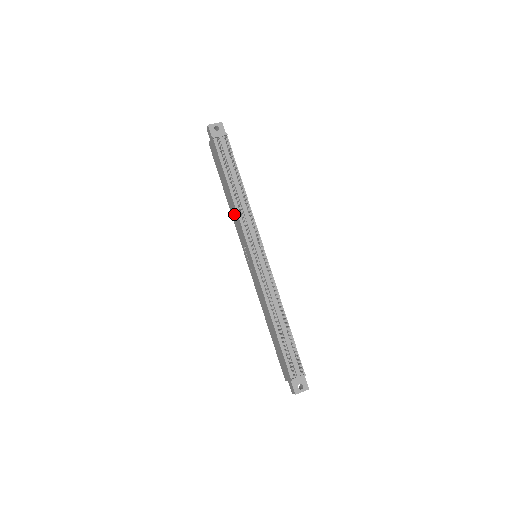
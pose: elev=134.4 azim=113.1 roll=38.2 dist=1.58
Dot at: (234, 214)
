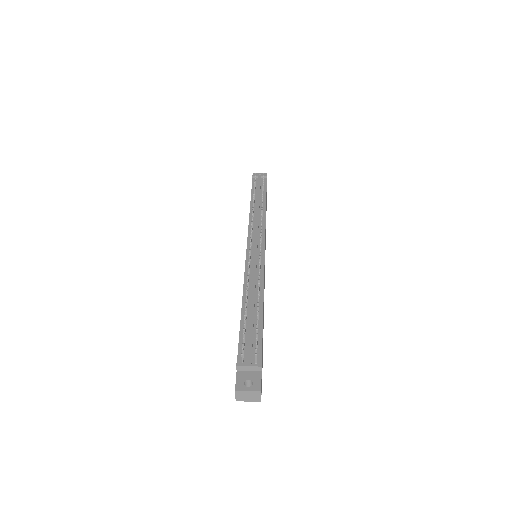
Dot at: occluded
